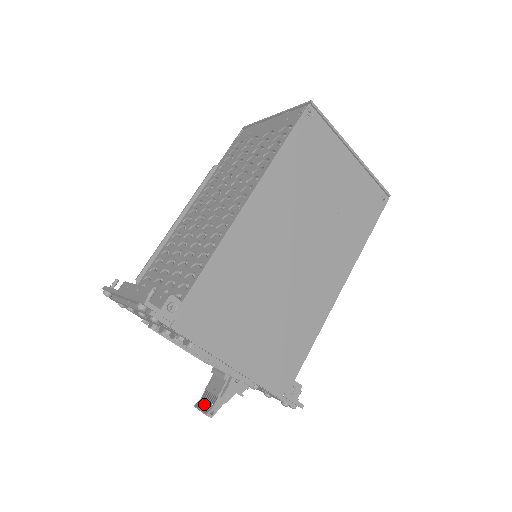
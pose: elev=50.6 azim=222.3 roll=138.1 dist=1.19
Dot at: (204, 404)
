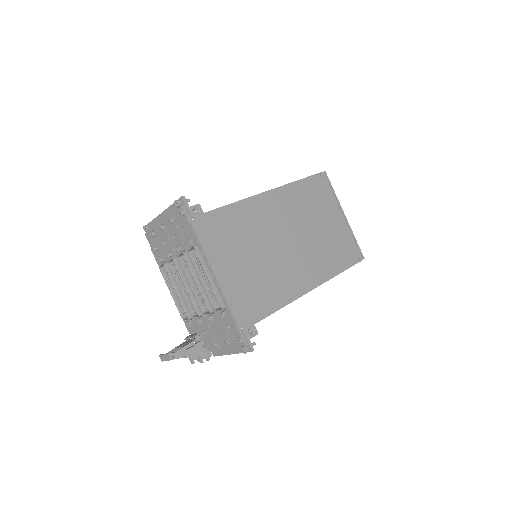
Dot at: occluded
